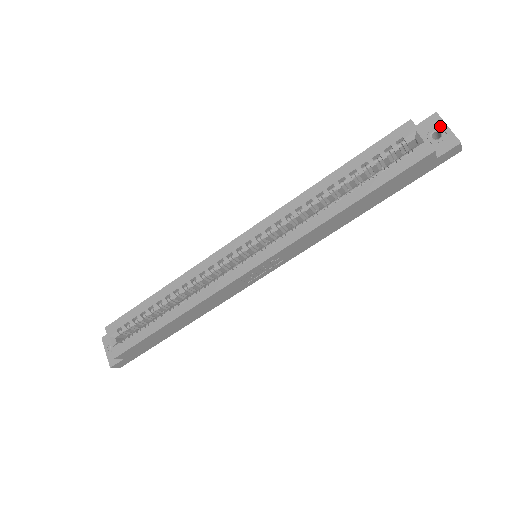
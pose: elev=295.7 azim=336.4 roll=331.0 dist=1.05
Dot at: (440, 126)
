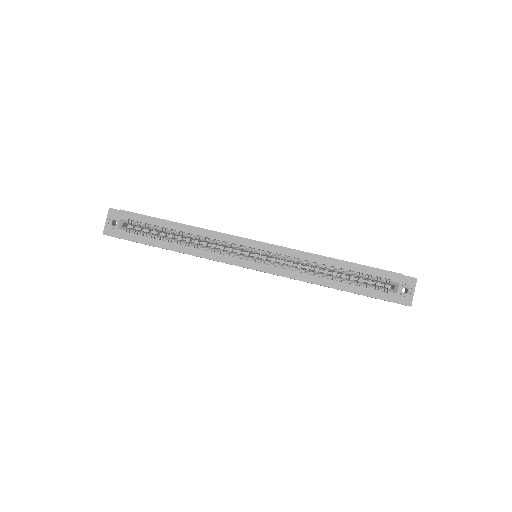
Dot at: (412, 288)
